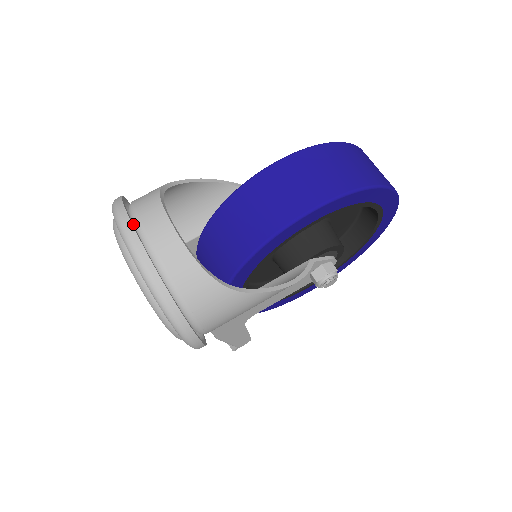
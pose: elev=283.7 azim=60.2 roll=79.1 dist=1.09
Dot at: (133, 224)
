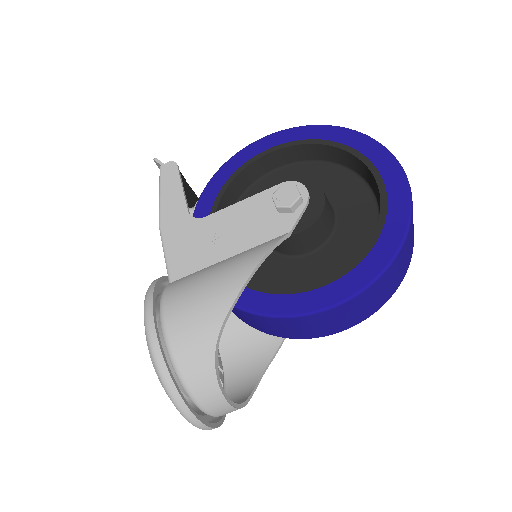
Dot at: occluded
